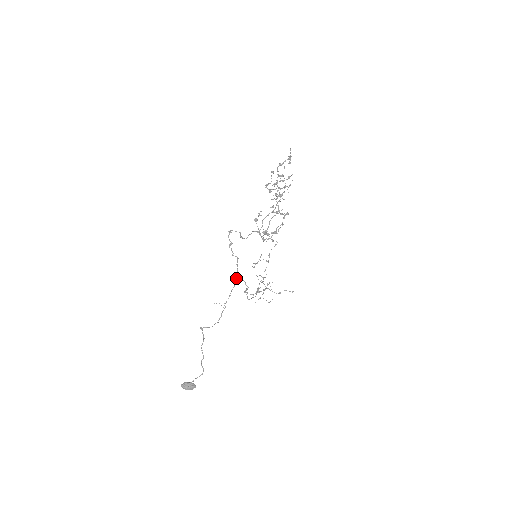
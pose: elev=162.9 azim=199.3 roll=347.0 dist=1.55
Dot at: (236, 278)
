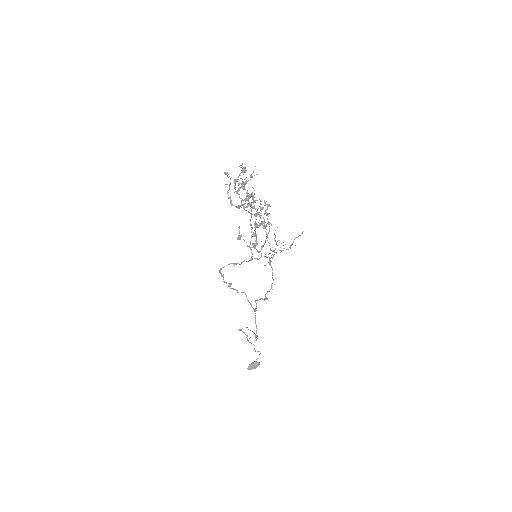
Dot at: (254, 311)
